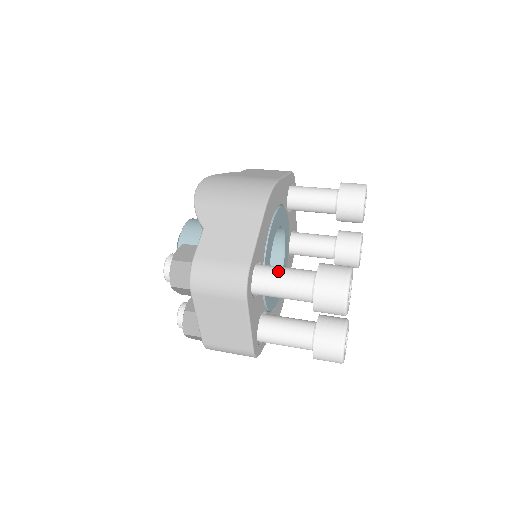
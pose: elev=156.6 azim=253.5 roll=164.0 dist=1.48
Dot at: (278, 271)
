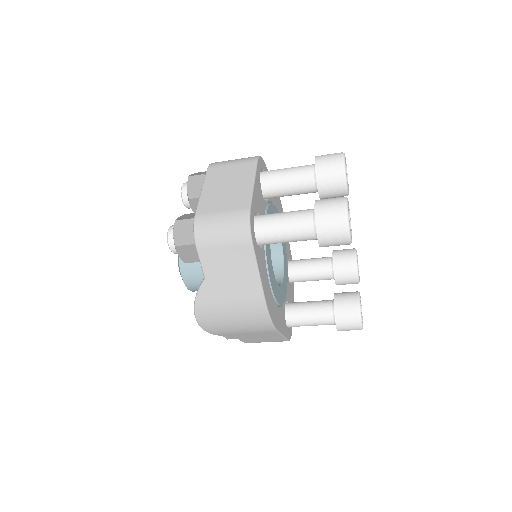
Dot at: occluded
